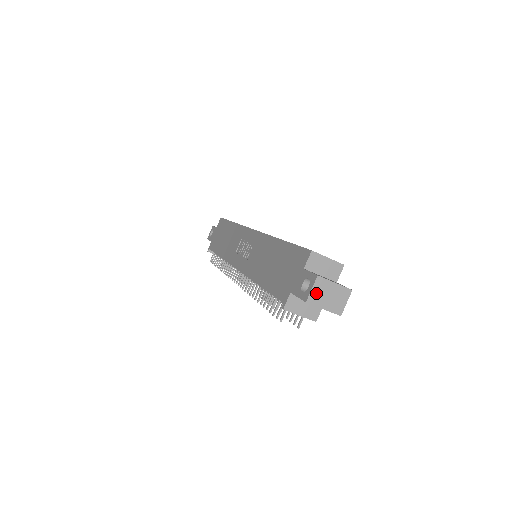
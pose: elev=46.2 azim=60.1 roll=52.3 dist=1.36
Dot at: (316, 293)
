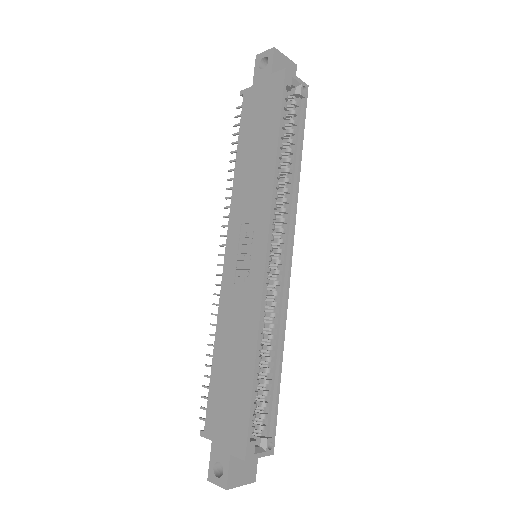
Dot at: (220, 483)
